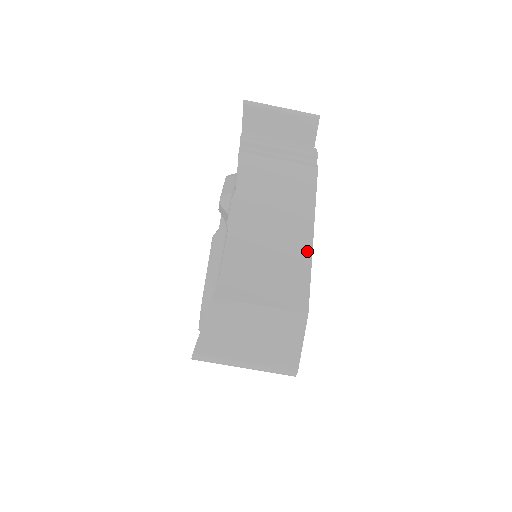
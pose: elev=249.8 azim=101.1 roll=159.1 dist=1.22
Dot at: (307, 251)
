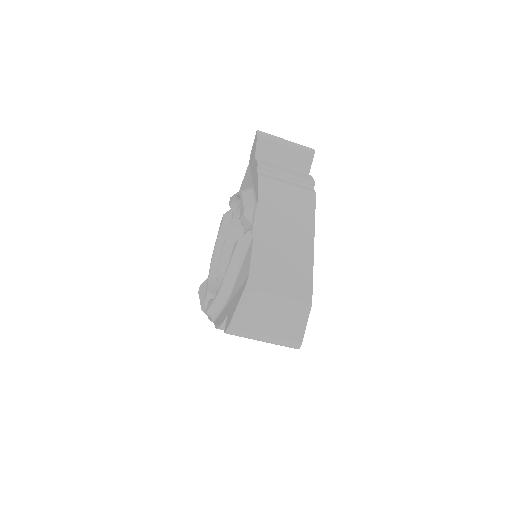
Dot at: (310, 257)
